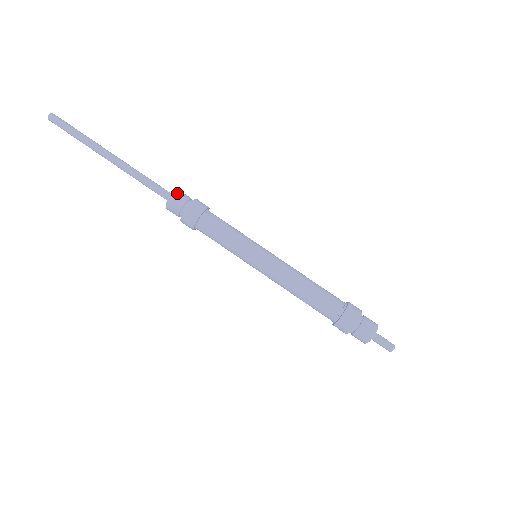
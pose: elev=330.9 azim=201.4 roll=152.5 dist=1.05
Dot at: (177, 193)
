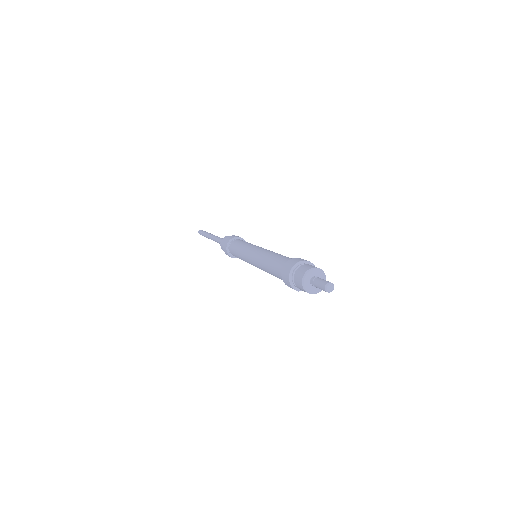
Dot at: (226, 237)
